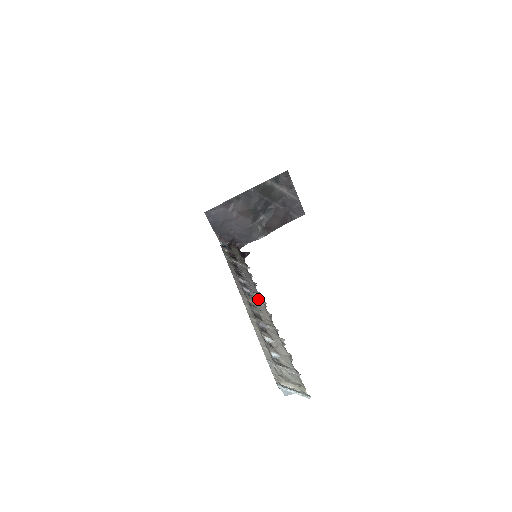
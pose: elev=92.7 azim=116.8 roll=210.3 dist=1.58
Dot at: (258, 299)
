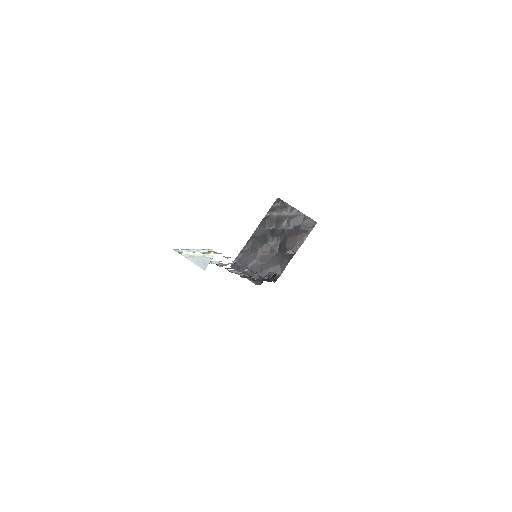
Dot at: occluded
